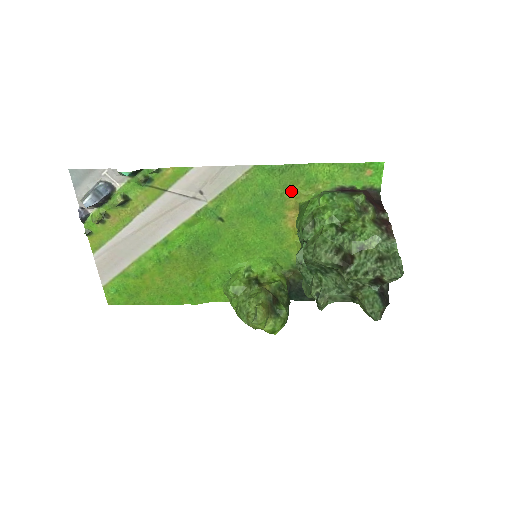
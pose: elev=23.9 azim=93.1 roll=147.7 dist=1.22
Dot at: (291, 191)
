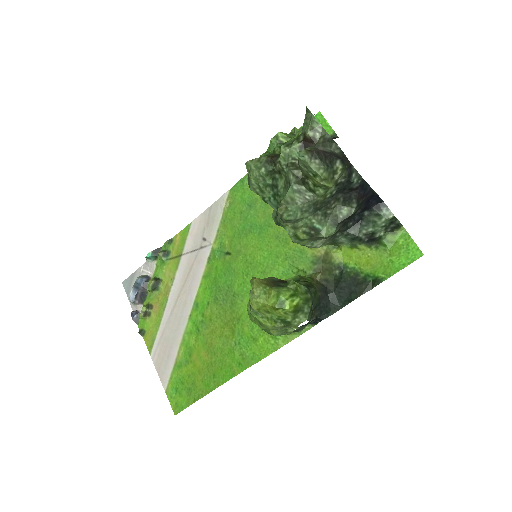
Dot at: occluded
